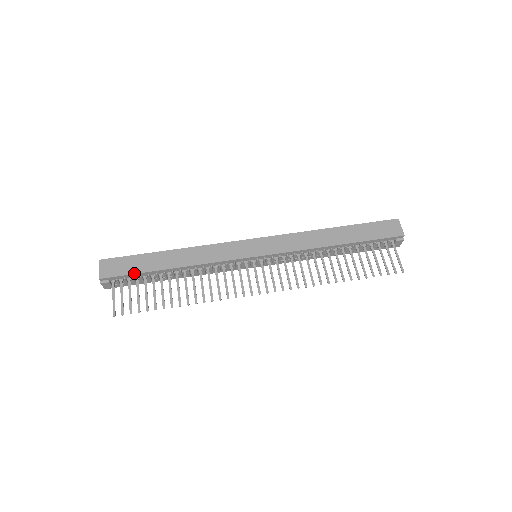
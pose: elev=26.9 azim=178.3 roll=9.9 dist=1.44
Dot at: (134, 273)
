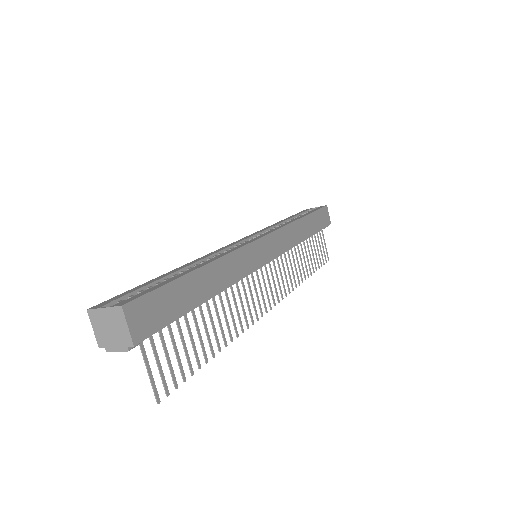
Dot at: (176, 319)
